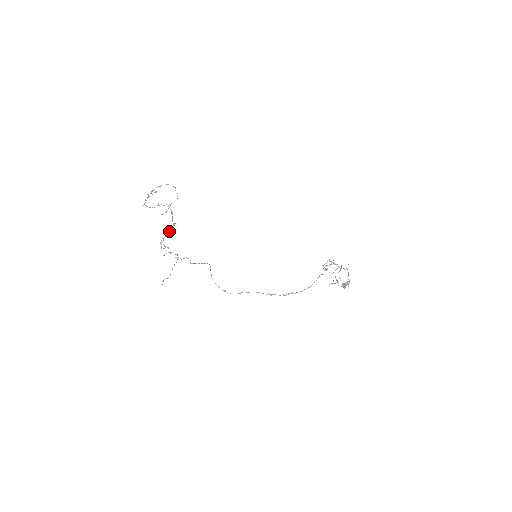
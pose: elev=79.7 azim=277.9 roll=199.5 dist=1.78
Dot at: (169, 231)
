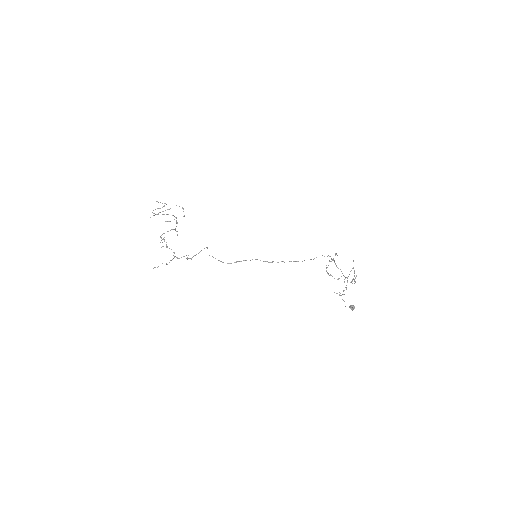
Dot at: (171, 229)
